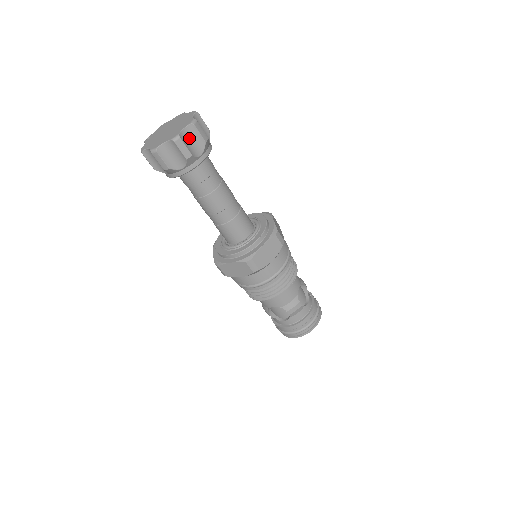
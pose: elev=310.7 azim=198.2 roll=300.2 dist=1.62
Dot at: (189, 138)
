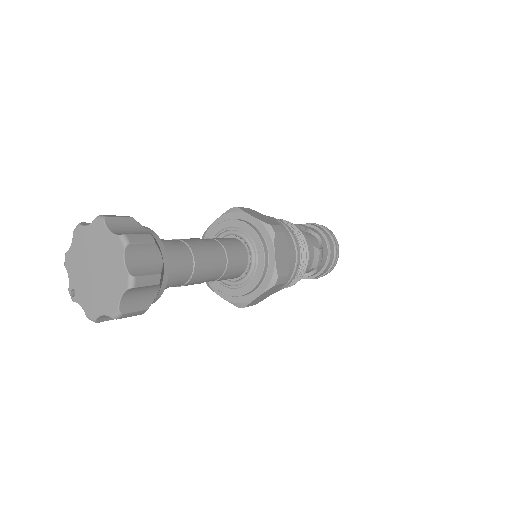
Dot at: (138, 261)
